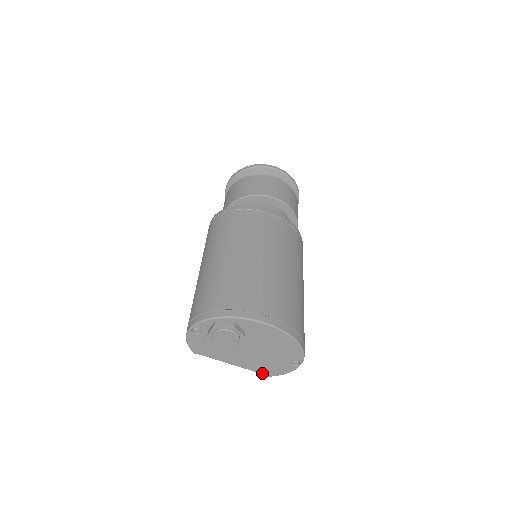
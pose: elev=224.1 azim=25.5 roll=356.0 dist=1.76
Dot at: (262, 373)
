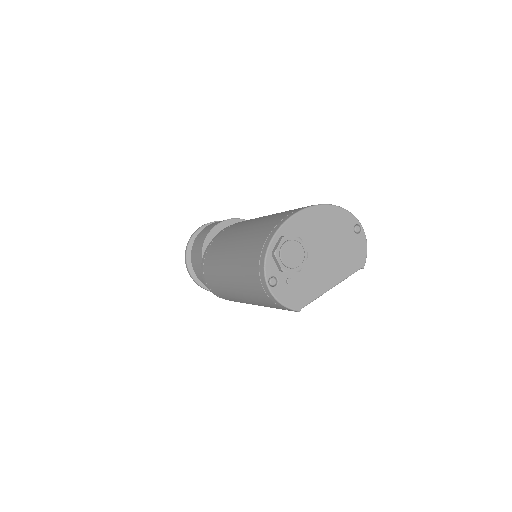
Dot at: (356, 270)
